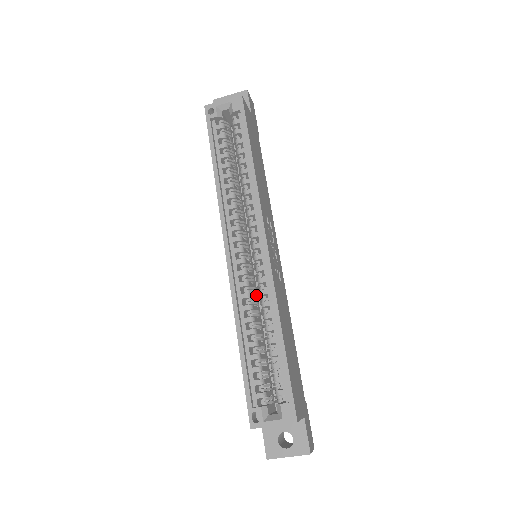
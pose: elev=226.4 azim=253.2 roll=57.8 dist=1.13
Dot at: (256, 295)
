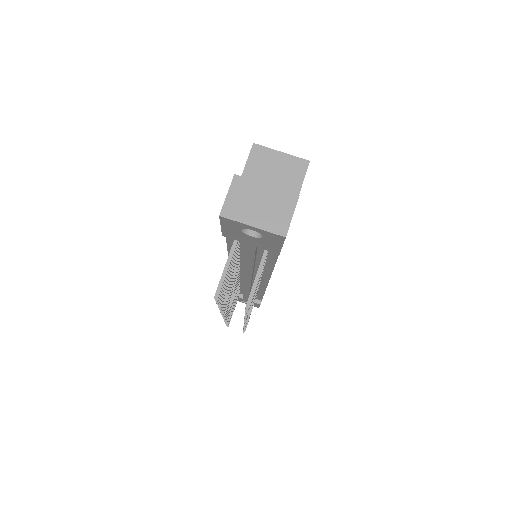
Dot at: occluded
